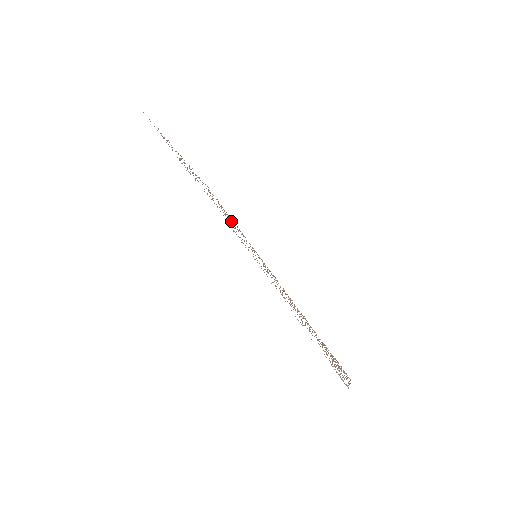
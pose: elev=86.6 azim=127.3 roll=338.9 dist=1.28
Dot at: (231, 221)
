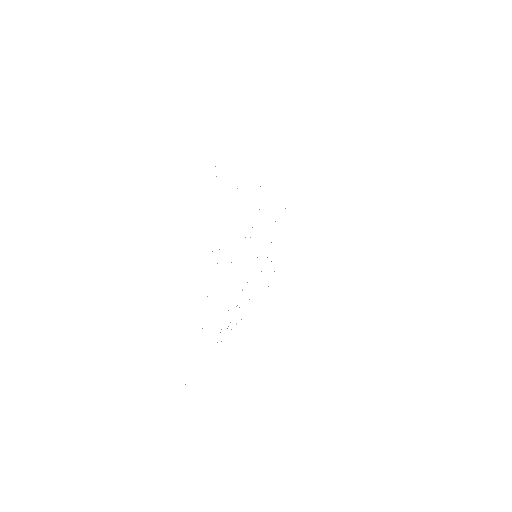
Dot at: occluded
